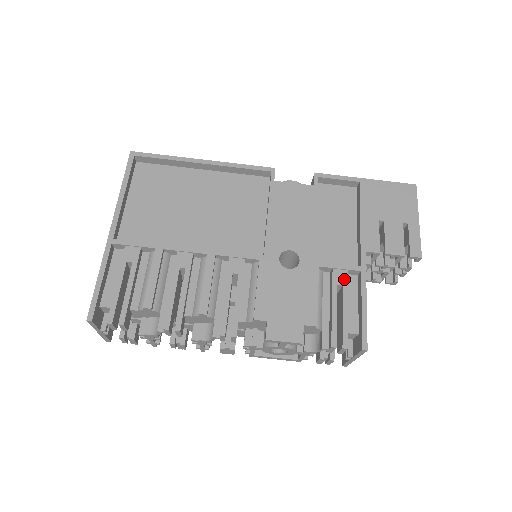
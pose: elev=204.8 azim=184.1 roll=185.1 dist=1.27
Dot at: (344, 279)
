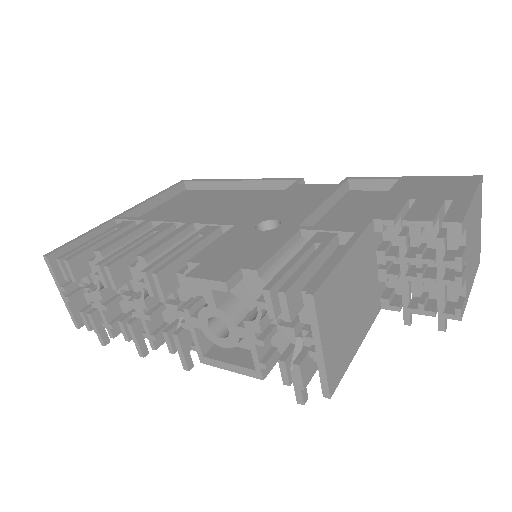
Dot at: (327, 239)
